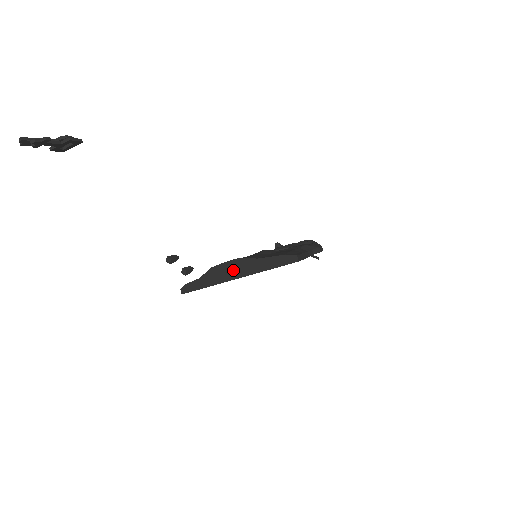
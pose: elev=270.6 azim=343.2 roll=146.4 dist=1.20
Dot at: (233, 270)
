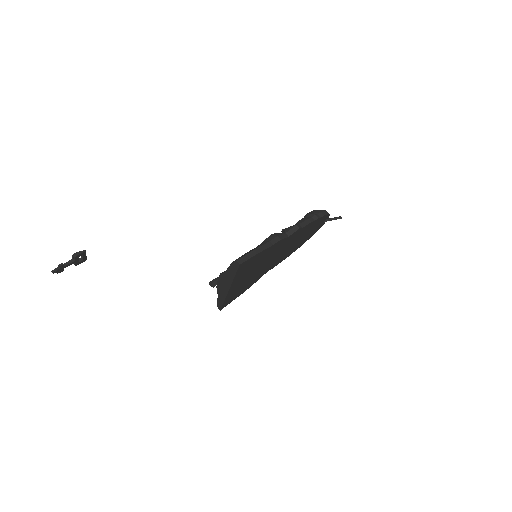
Dot at: (224, 284)
